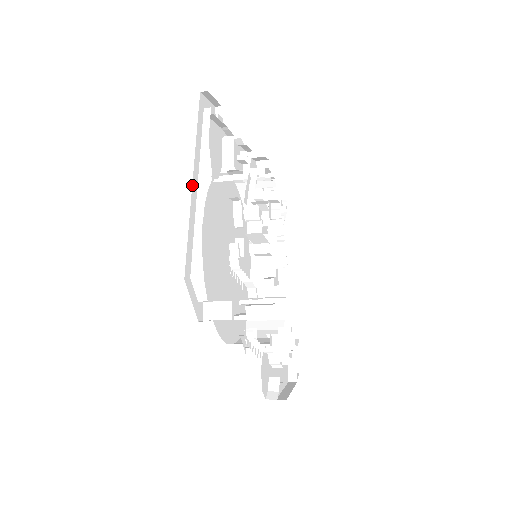
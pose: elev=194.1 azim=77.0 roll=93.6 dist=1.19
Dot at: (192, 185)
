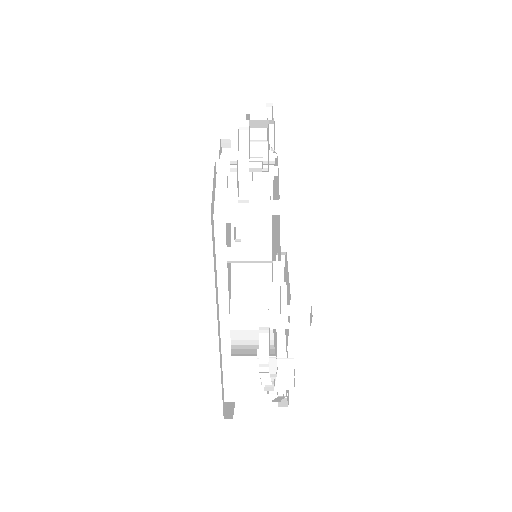
Dot at: occluded
